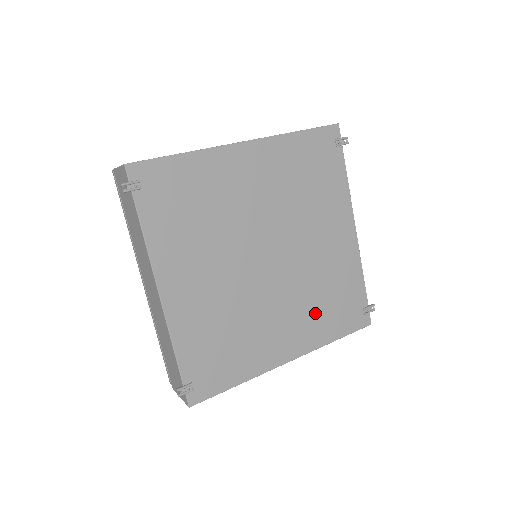
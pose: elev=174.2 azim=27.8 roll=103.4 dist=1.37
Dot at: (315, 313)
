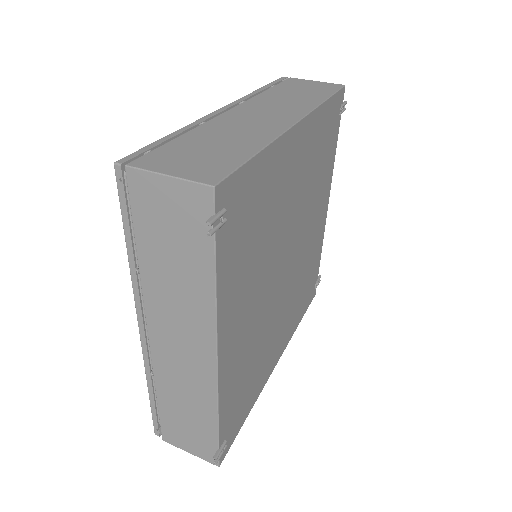
Dot at: (296, 305)
